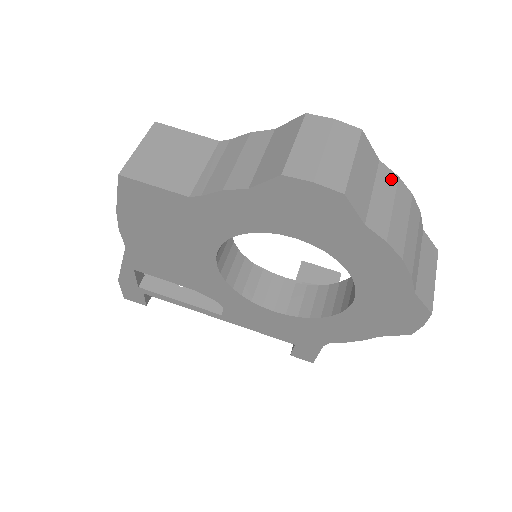
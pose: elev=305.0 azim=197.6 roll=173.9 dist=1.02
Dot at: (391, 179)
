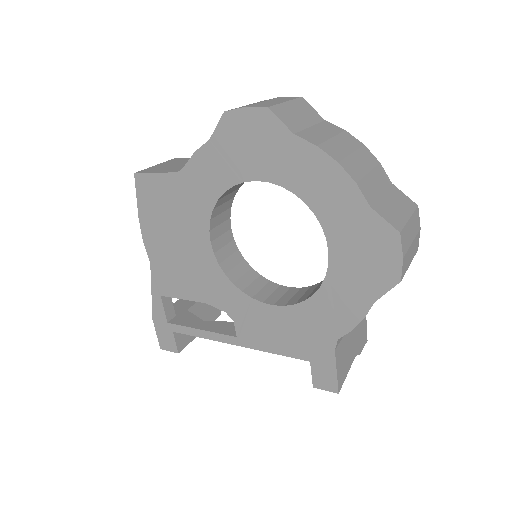
Dot at: (335, 129)
